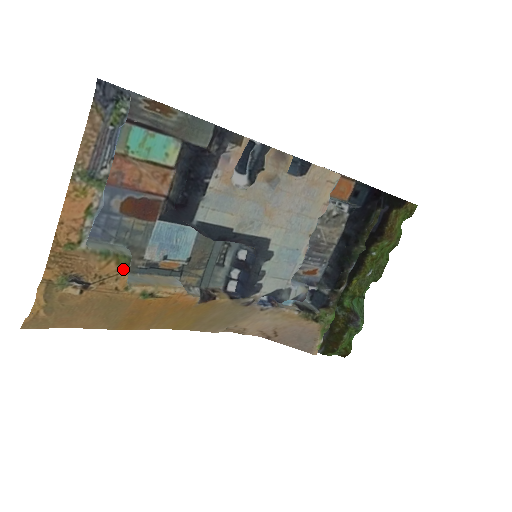
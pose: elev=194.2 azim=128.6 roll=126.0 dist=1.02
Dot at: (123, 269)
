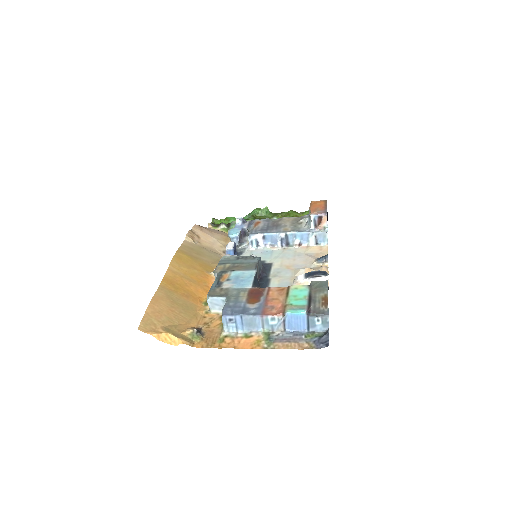
Dot at: (219, 317)
